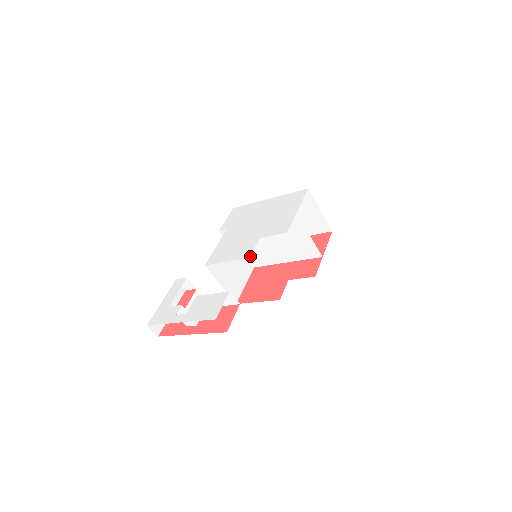
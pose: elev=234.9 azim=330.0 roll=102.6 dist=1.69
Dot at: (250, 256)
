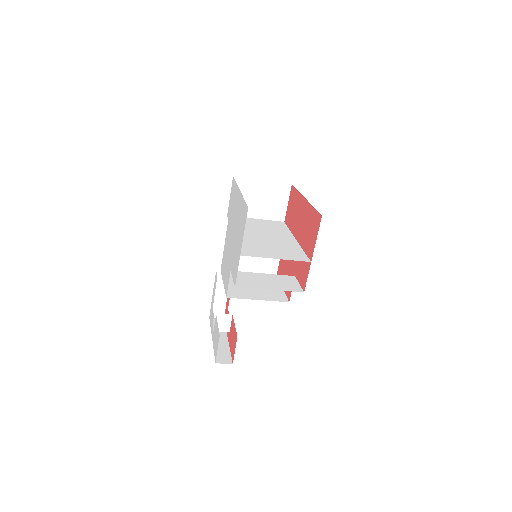
Dot at: (271, 225)
